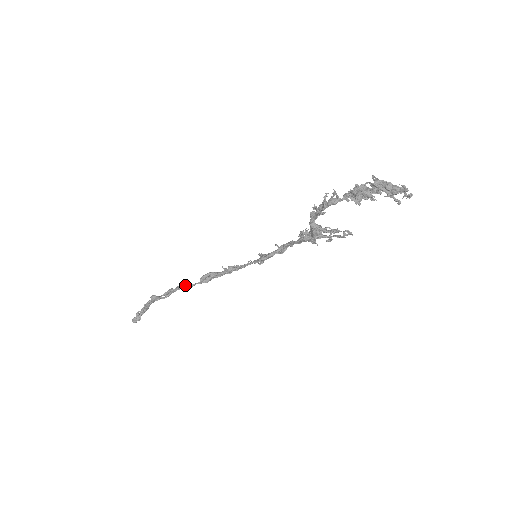
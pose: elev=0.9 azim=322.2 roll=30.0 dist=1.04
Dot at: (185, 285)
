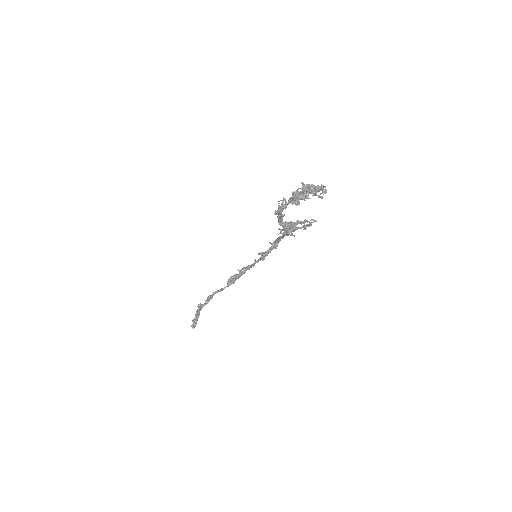
Dot at: (218, 290)
